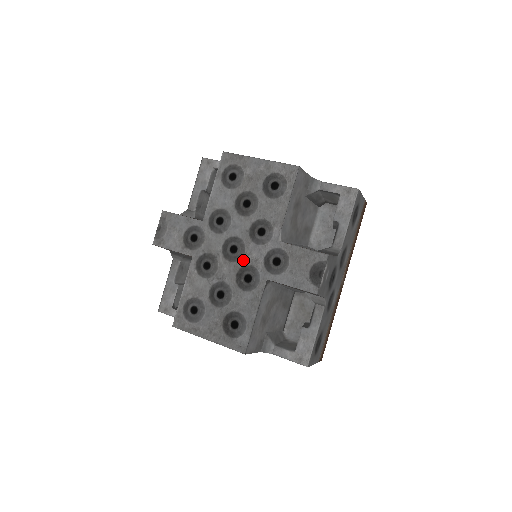
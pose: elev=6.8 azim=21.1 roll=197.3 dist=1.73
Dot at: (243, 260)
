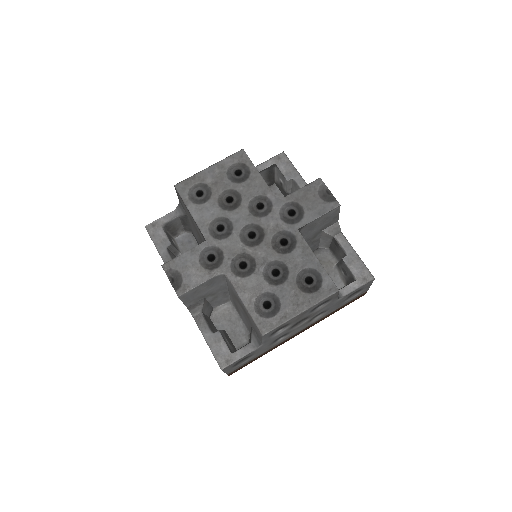
Dot at: (267, 235)
